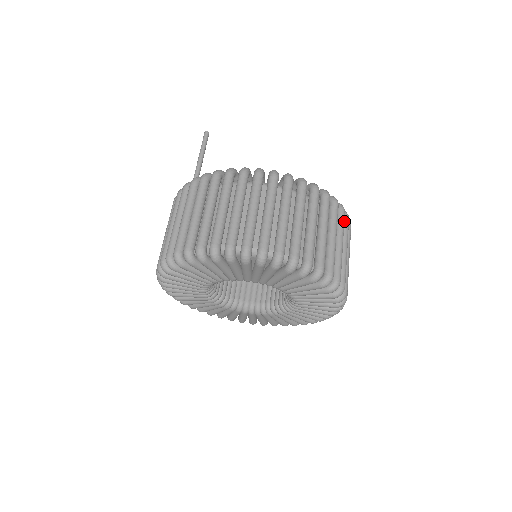
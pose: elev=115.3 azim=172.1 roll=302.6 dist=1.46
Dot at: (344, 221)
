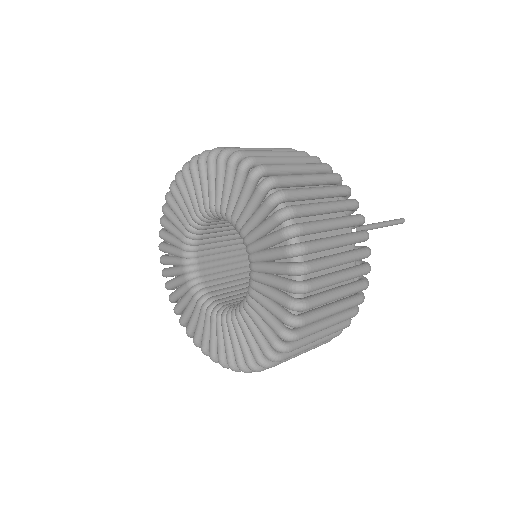
Dot at: occluded
